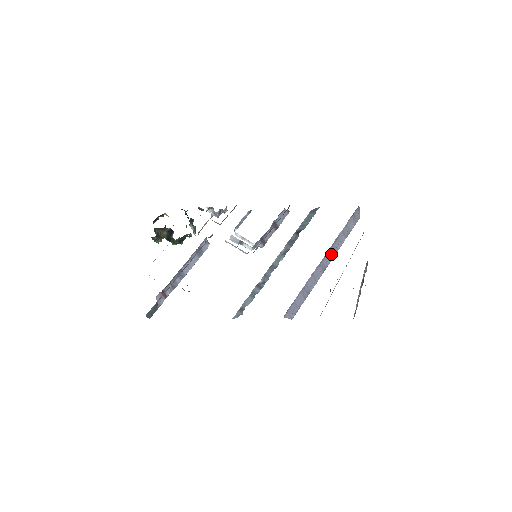
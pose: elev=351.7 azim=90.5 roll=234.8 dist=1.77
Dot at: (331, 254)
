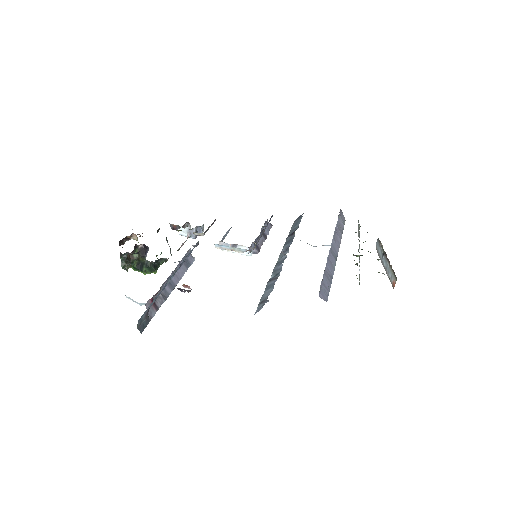
Dot at: (336, 245)
